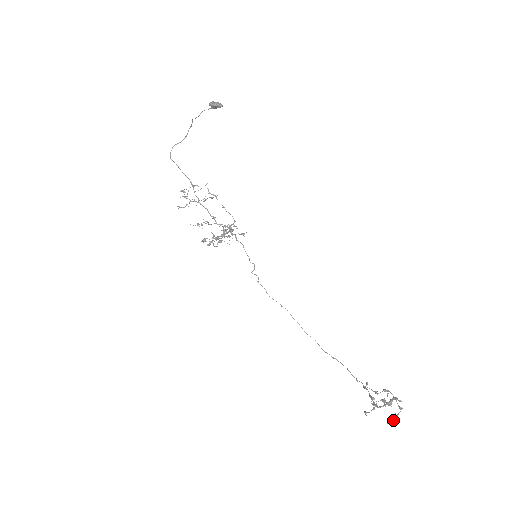
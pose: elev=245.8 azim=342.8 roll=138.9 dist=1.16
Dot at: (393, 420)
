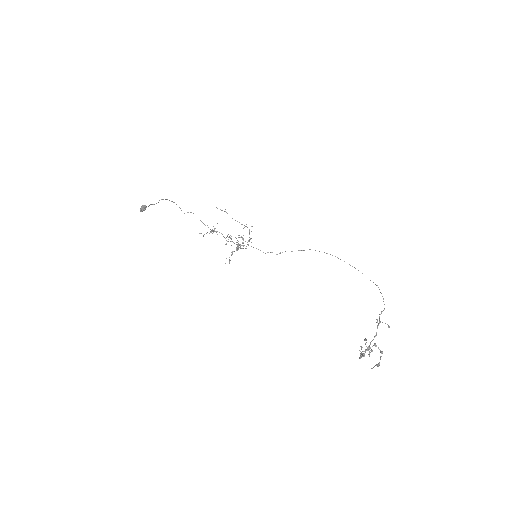
Dot at: (377, 364)
